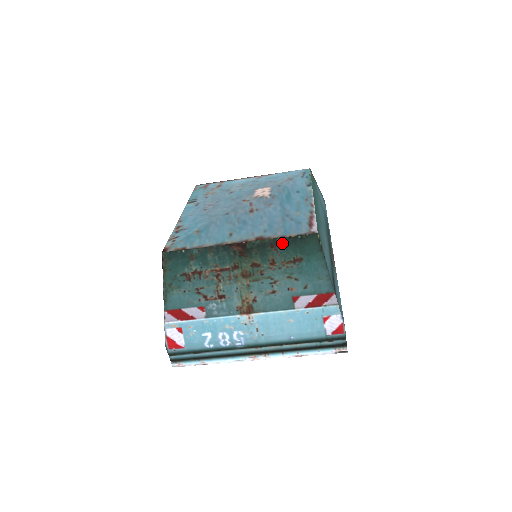
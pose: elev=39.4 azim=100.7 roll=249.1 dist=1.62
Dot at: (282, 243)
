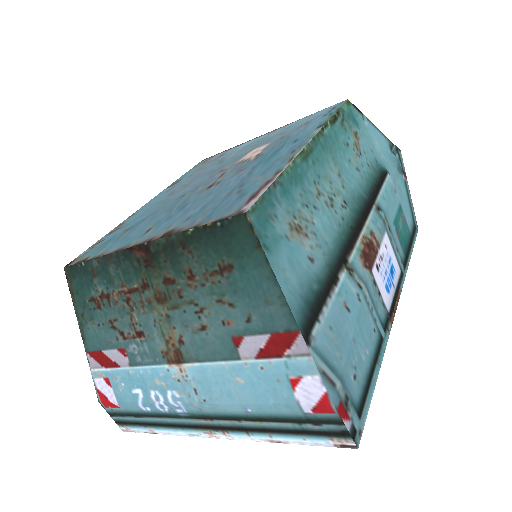
Dot at: (196, 239)
